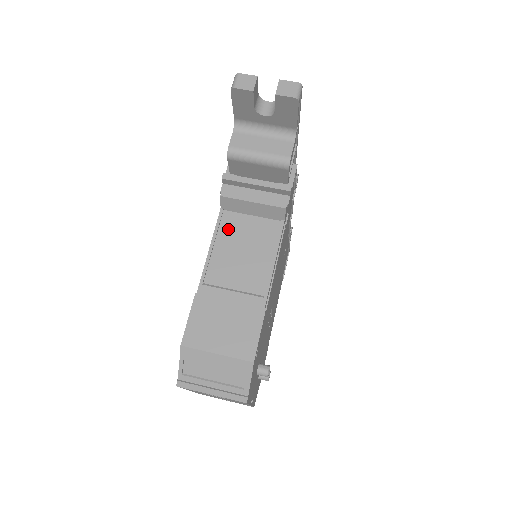
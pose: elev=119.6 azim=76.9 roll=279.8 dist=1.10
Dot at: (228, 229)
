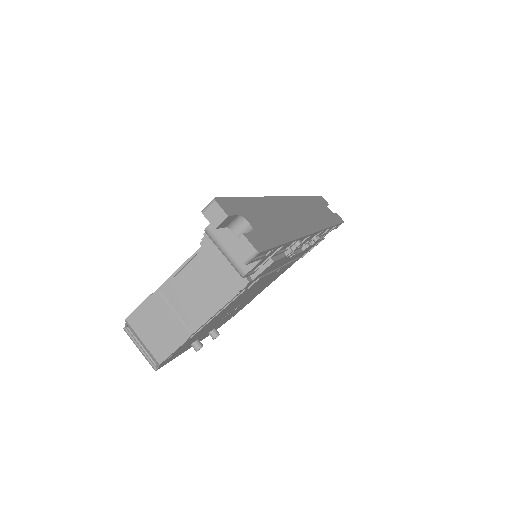
Dot at: (198, 265)
